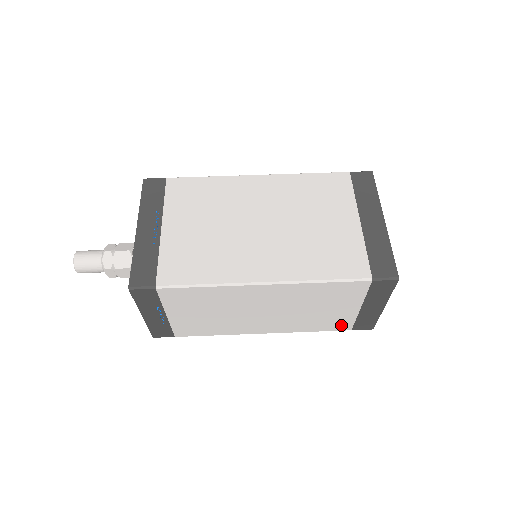
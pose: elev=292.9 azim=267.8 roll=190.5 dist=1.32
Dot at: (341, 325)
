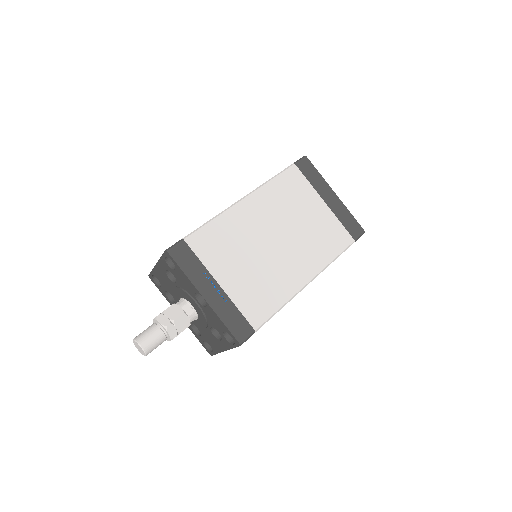
Dot at: occluded
